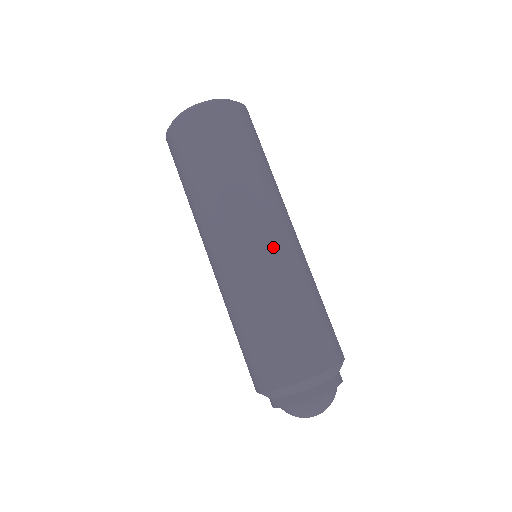
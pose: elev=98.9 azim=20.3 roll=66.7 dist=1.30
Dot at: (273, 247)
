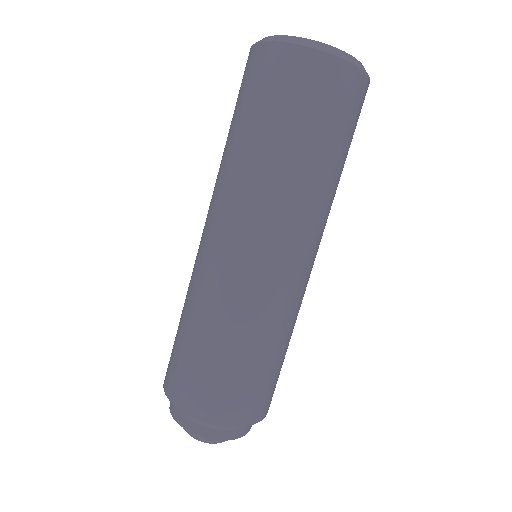
Dot at: (216, 259)
